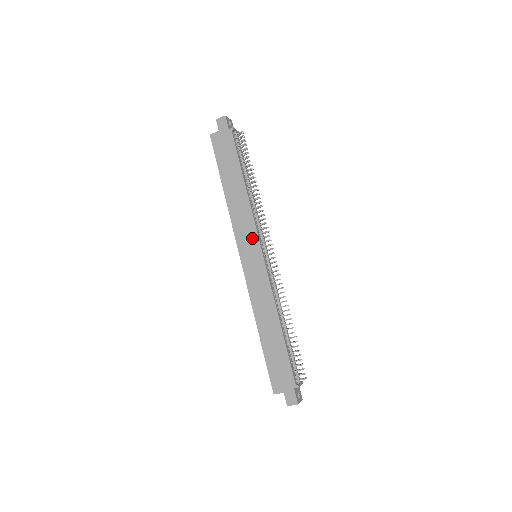
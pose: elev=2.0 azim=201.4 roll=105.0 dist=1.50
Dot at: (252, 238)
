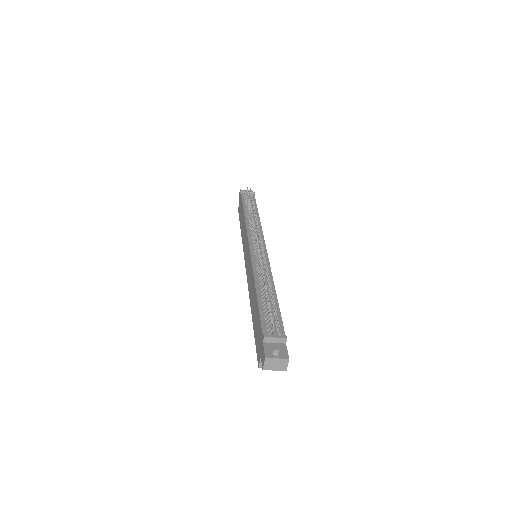
Dot at: (247, 243)
